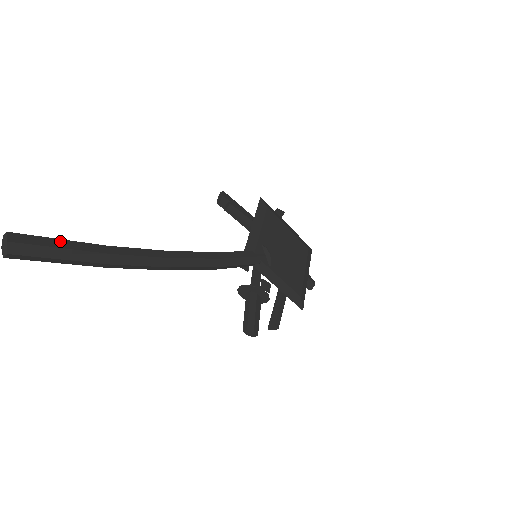
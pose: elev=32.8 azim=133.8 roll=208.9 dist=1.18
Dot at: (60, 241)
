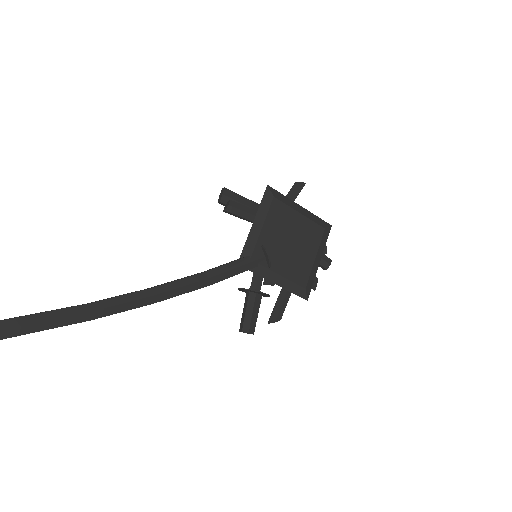
Dot at: (43, 314)
